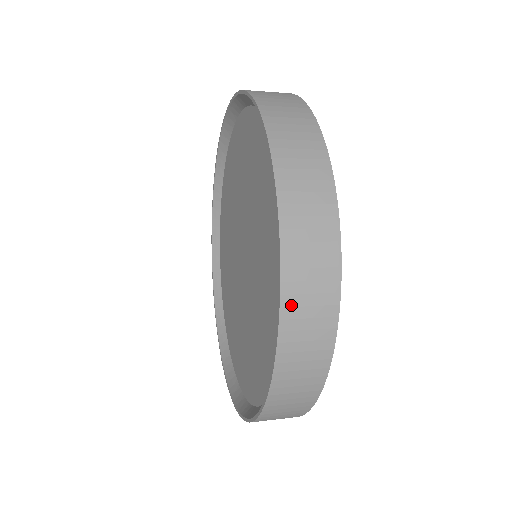
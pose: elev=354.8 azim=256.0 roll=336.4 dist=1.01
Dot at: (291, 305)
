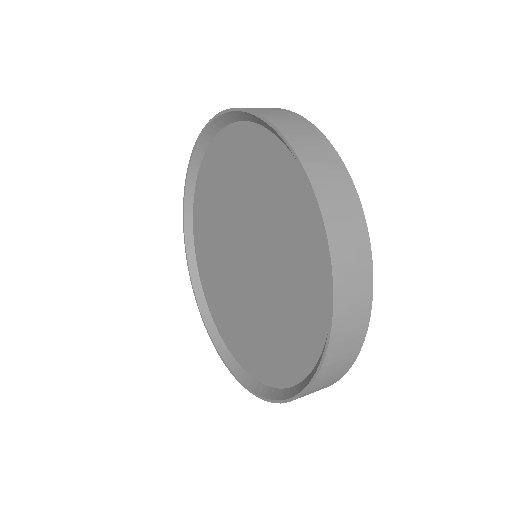
Dot at: (340, 315)
